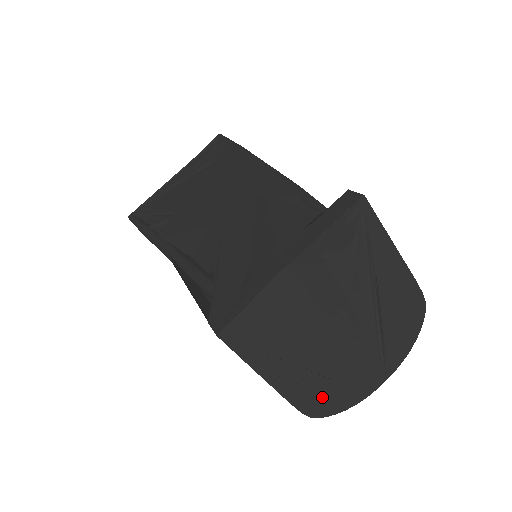
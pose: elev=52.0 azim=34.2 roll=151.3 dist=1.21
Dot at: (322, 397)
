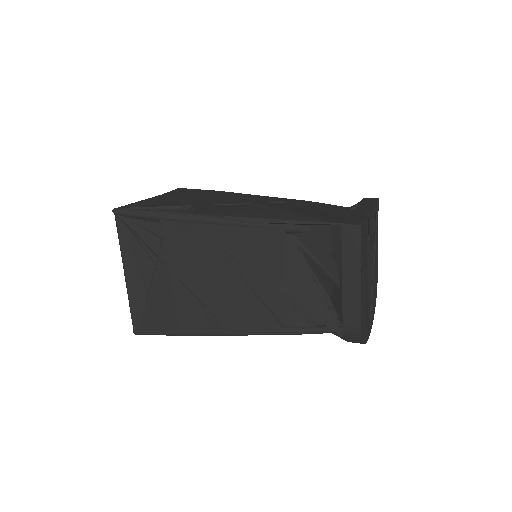
Dot at: (364, 321)
